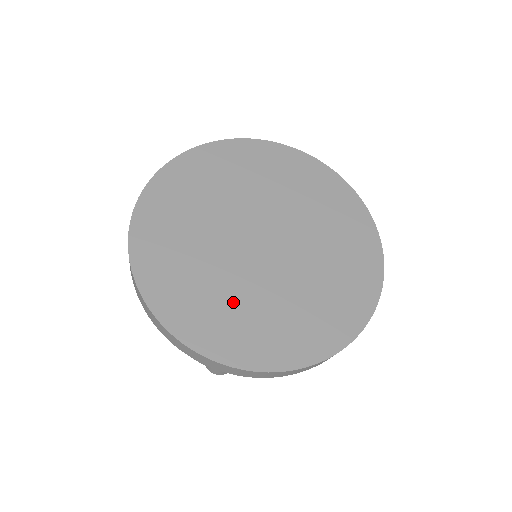
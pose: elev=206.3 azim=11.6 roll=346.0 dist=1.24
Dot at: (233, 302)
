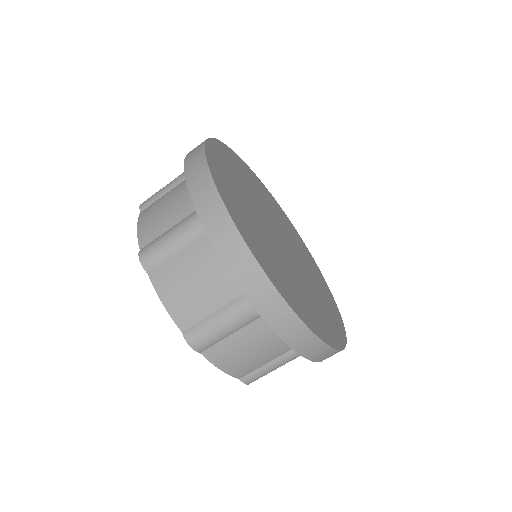
Dot at: (247, 210)
